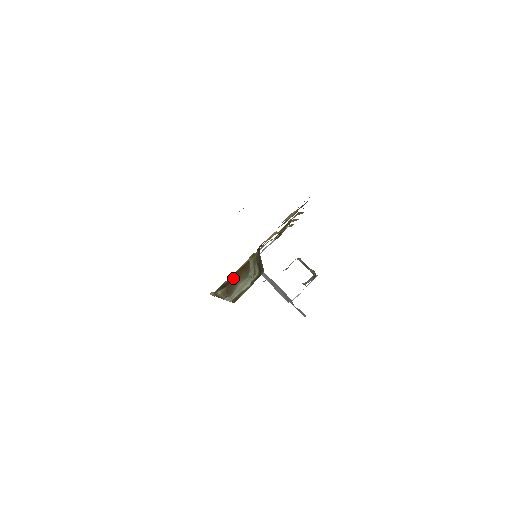
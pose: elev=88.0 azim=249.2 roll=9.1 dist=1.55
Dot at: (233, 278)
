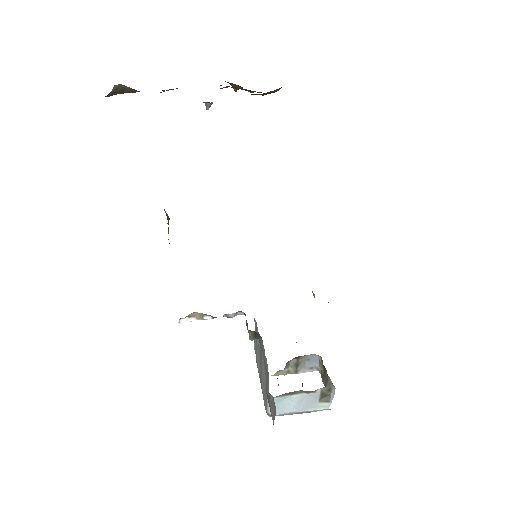
Dot at: occluded
